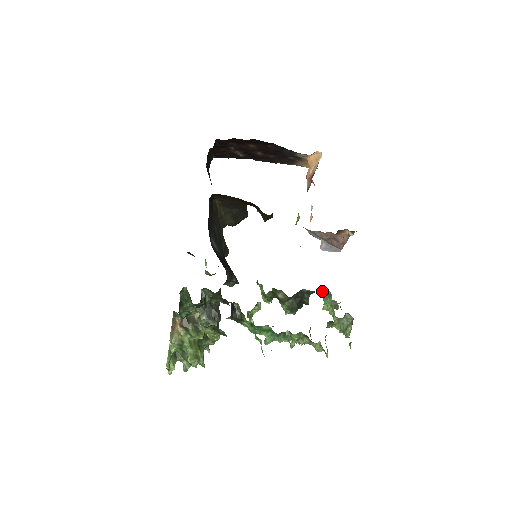
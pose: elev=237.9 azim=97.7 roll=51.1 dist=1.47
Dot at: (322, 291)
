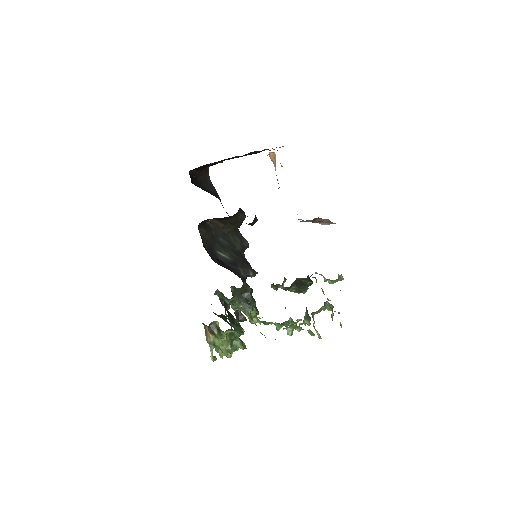
Dot at: (313, 277)
